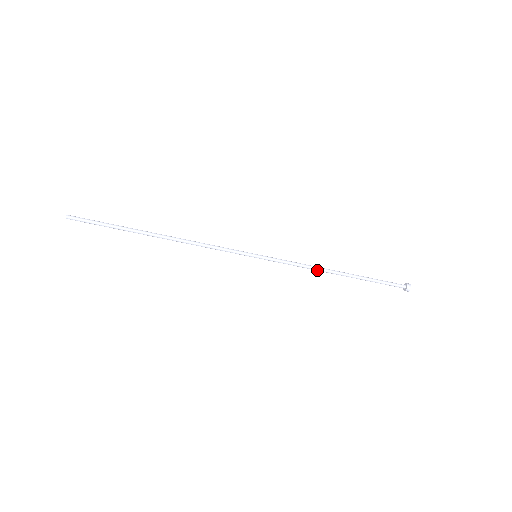
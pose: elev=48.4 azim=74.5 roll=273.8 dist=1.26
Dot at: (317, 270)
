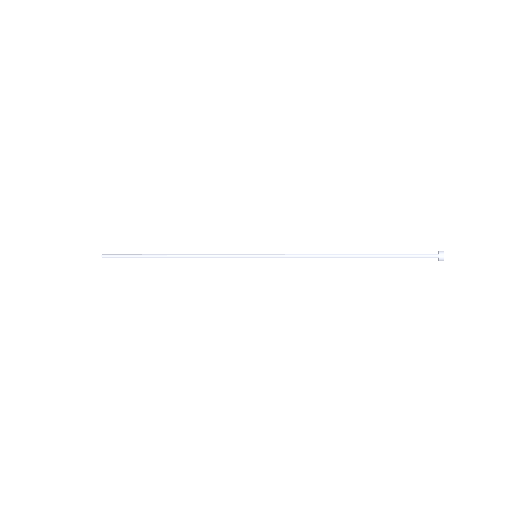
Dot at: (322, 257)
